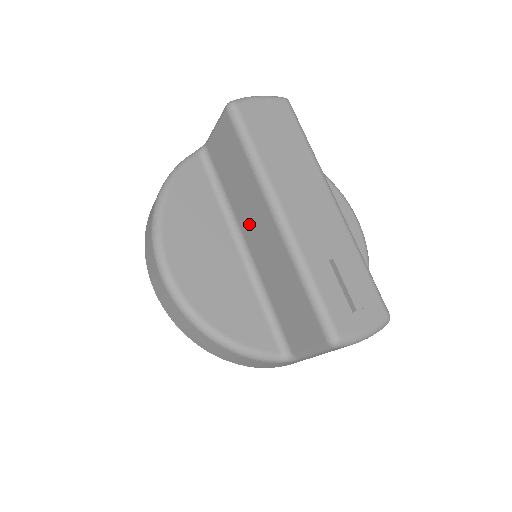
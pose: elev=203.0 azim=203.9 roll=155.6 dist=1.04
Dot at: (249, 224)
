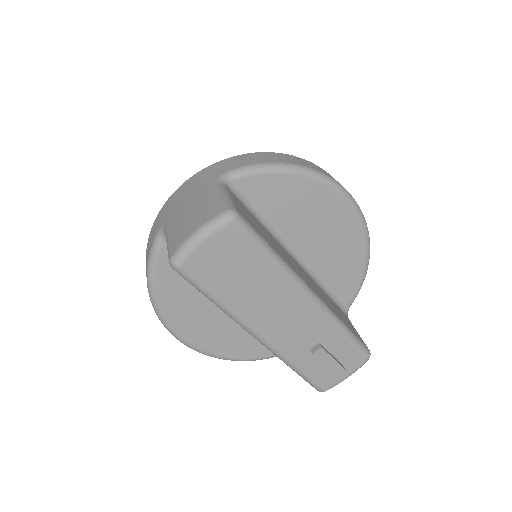
Dot at: occluded
